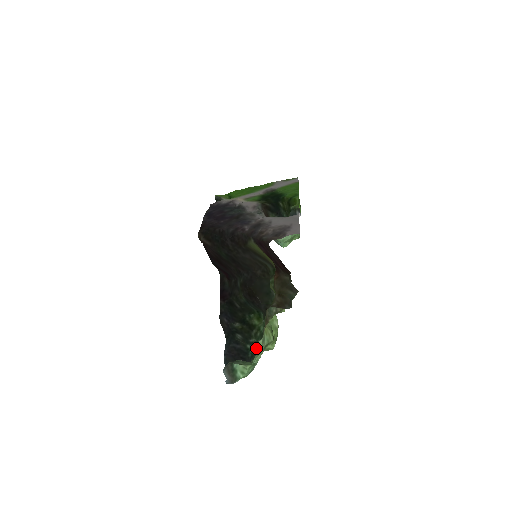
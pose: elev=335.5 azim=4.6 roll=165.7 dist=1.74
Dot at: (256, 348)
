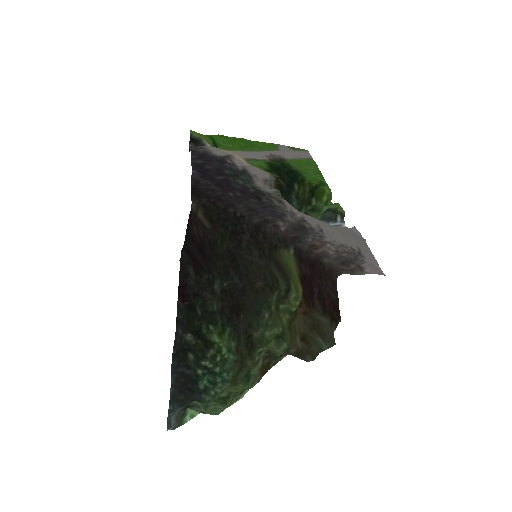
Dot at: (213, 379)
